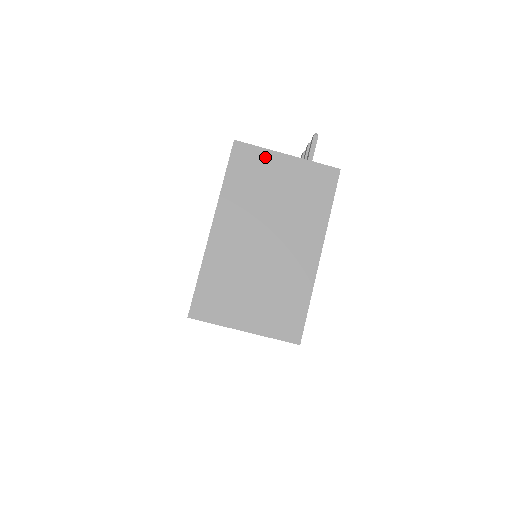
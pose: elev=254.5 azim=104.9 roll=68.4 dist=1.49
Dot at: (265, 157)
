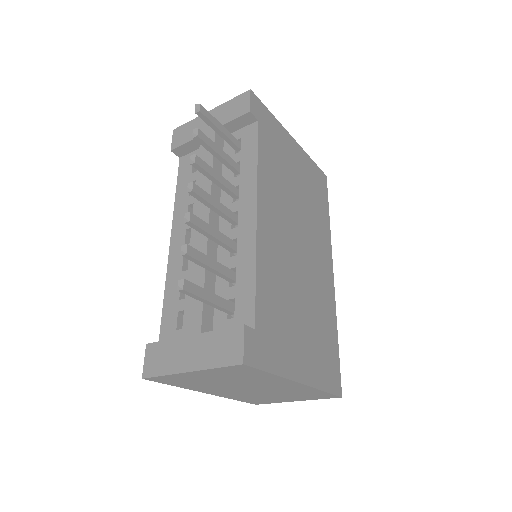
Dot at: (177, 377)
